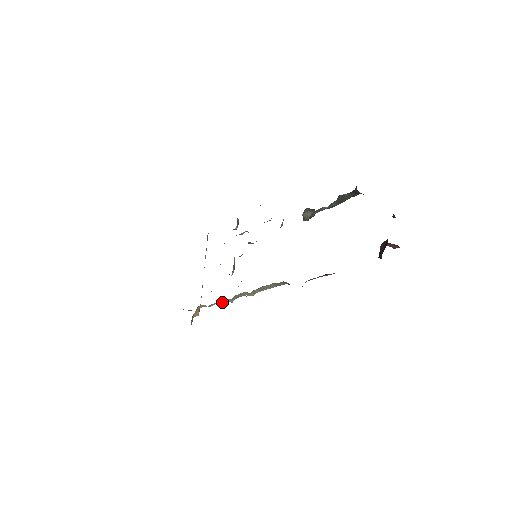
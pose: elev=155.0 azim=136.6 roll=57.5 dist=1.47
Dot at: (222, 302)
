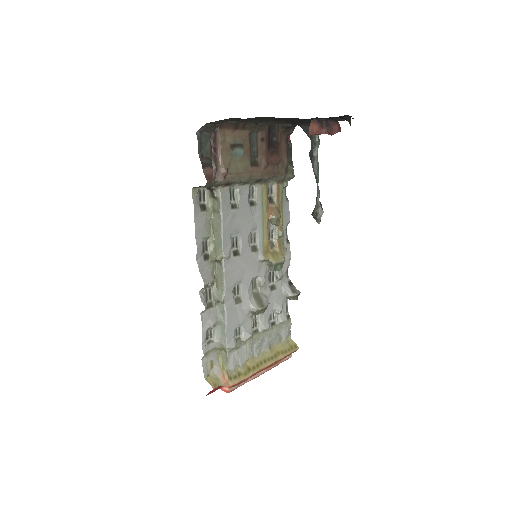
Dot at: (225, 321)
